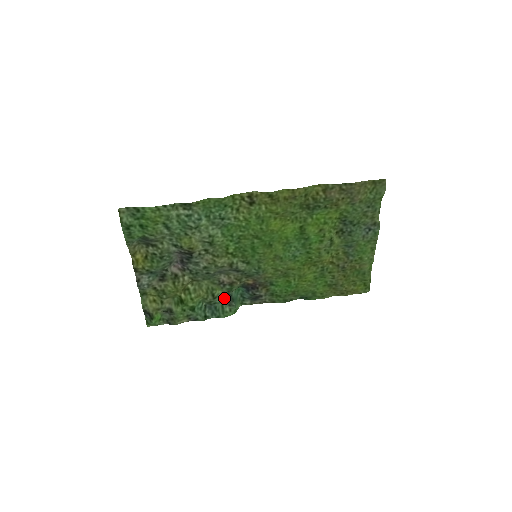
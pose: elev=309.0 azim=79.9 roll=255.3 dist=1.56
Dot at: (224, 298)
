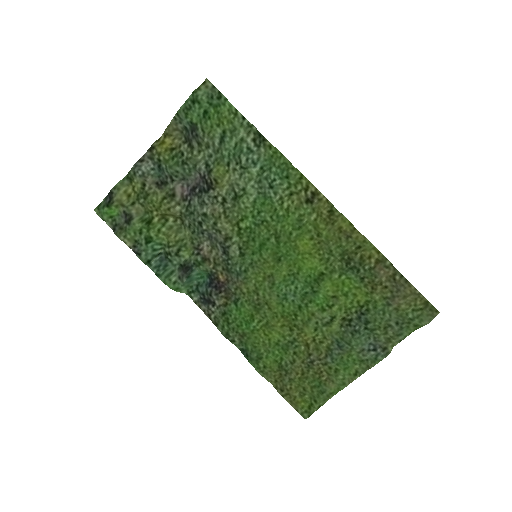
Dot at: (183, 266)
